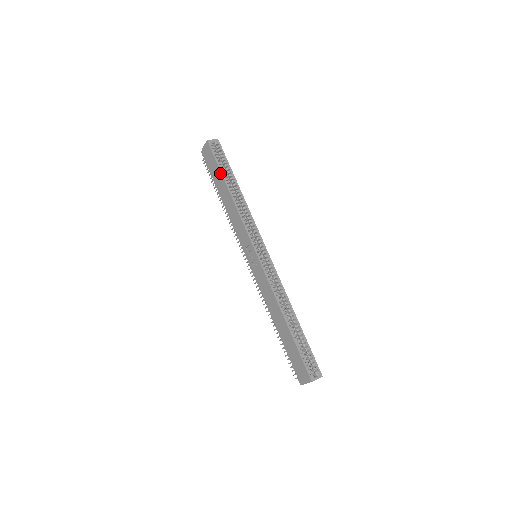
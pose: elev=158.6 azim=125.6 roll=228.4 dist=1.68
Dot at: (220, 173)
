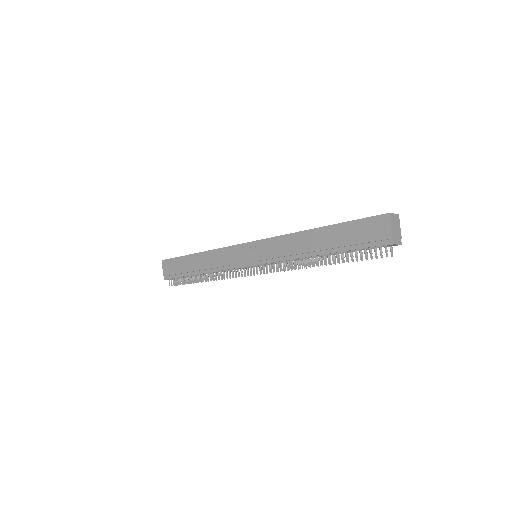
Dot at: (184, 257)
